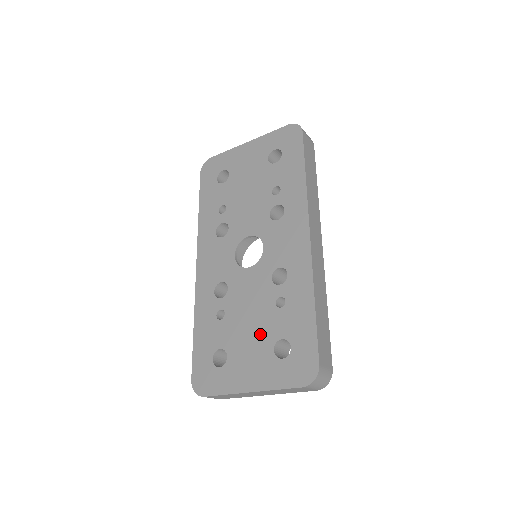
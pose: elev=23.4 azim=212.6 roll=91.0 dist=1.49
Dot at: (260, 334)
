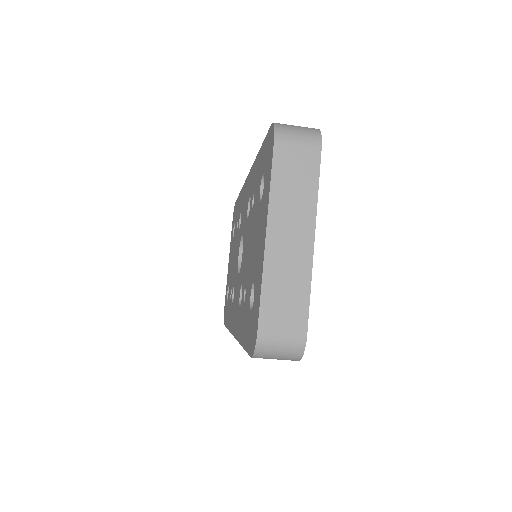
Dot at: (255, 226)
